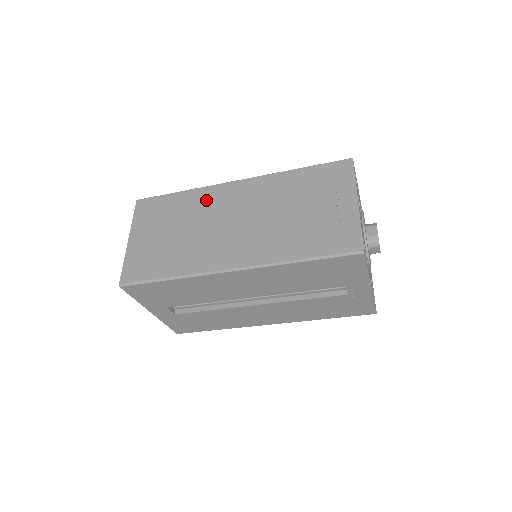
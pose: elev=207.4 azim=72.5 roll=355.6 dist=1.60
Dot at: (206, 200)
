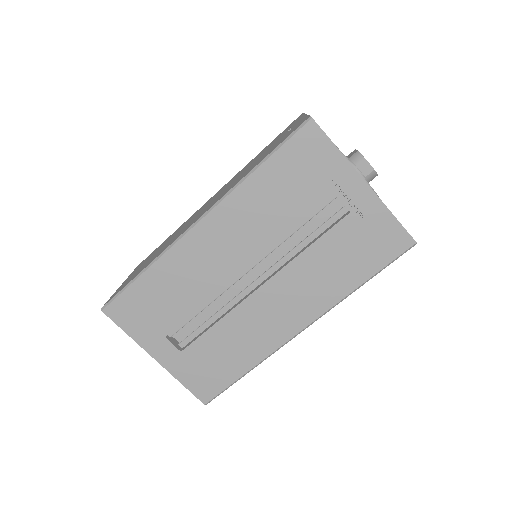
Dot at: (188, 220)
